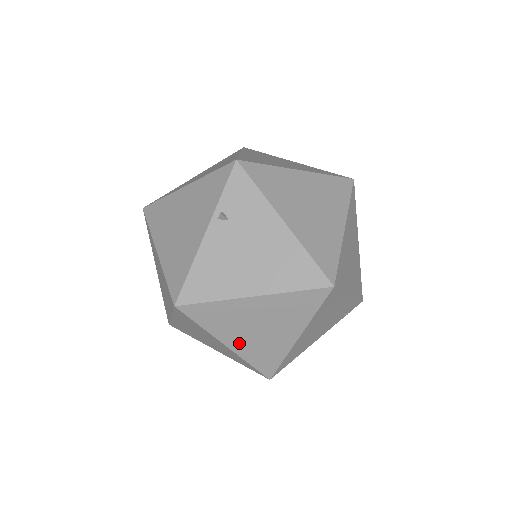
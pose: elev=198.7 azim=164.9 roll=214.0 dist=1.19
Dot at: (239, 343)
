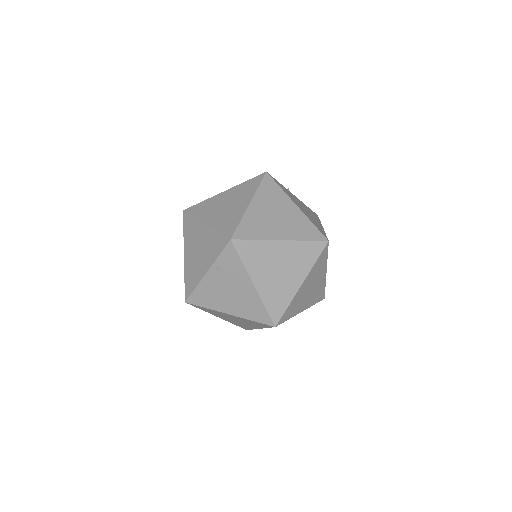
Dot at: (225, 319)
